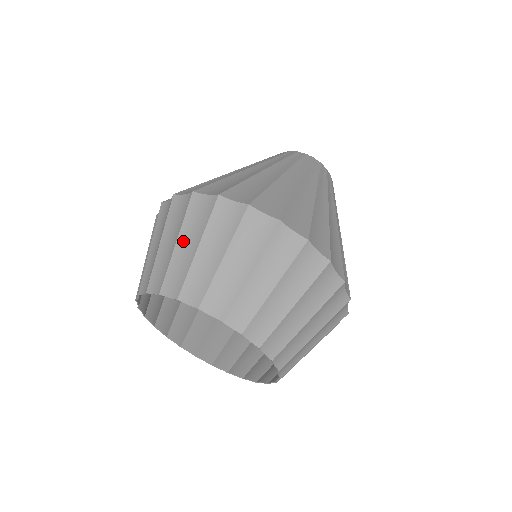
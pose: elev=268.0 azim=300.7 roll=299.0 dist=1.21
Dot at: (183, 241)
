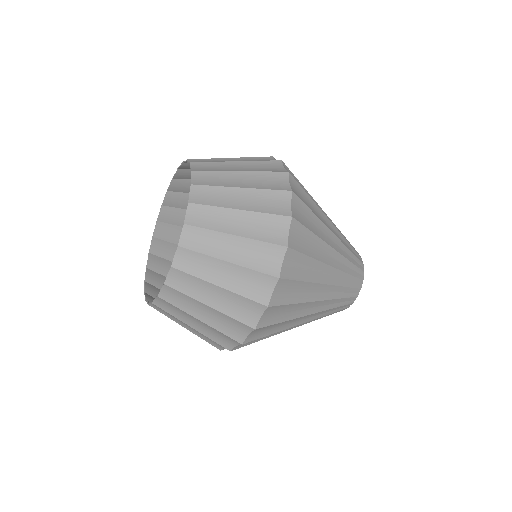
Dot at: (234, 159)
